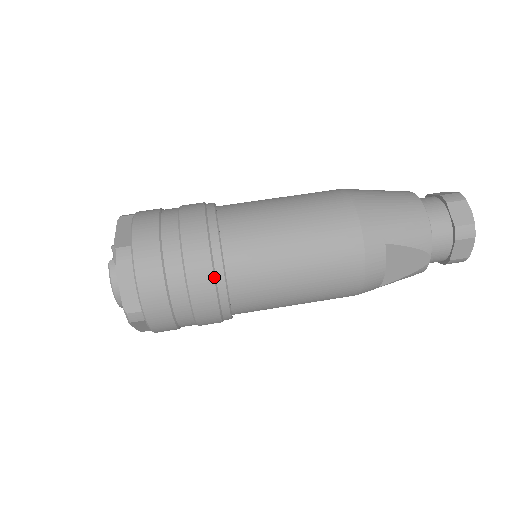
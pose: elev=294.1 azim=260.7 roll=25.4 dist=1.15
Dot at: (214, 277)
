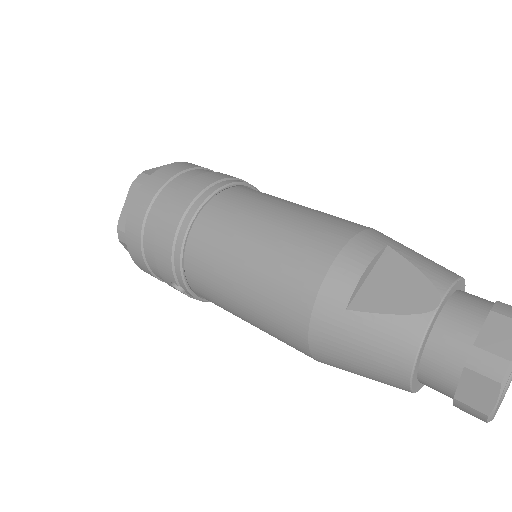
Dot at: (219, 181)
